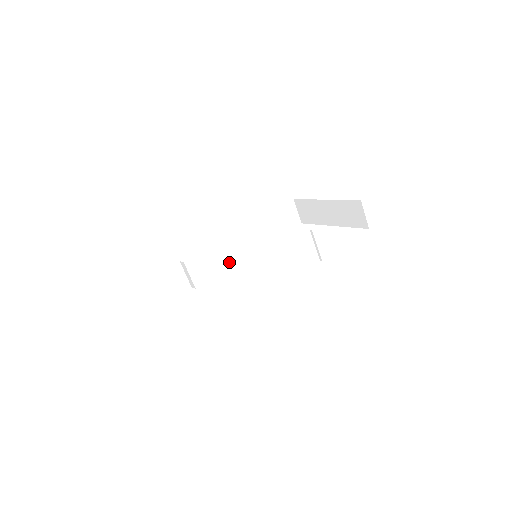
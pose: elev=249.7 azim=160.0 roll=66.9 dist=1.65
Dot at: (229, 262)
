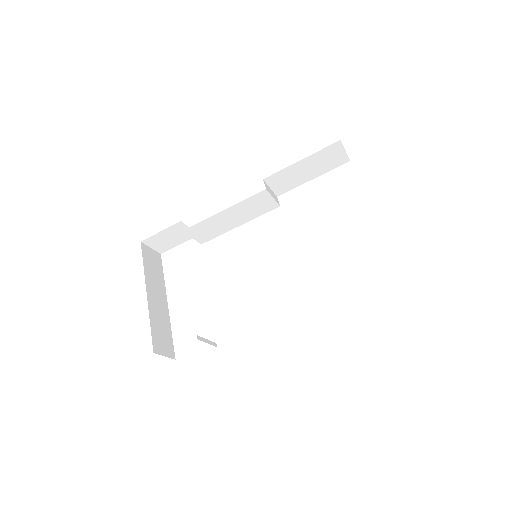
Dot at: (239, 221)
